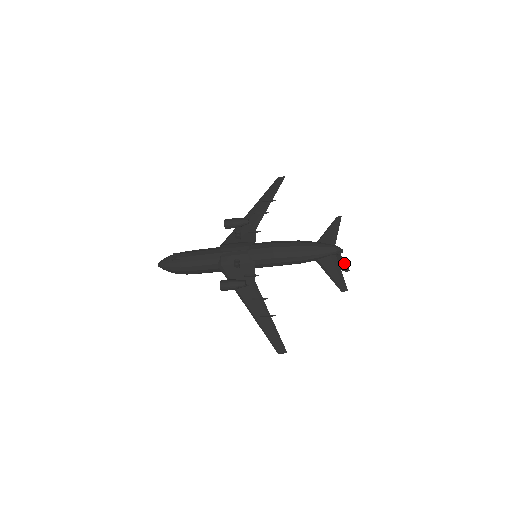
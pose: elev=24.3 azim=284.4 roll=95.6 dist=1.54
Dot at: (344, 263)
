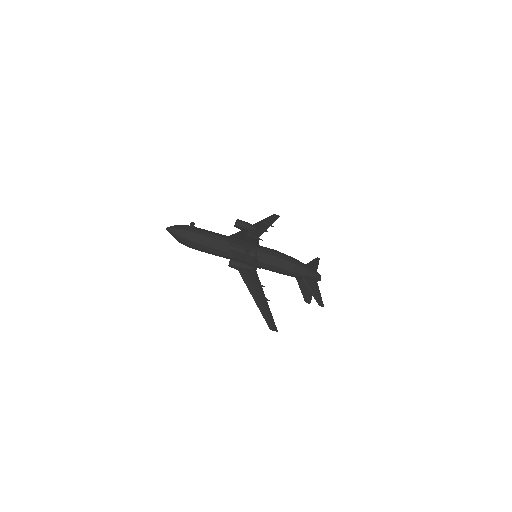
Dot at: occluded
